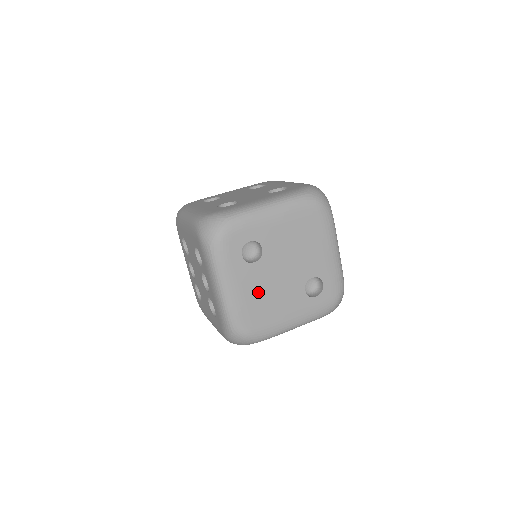
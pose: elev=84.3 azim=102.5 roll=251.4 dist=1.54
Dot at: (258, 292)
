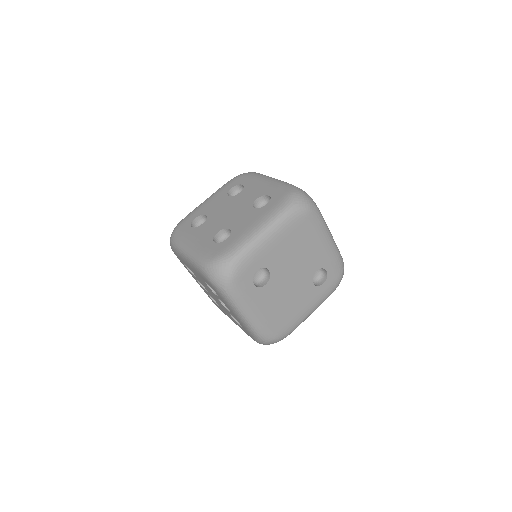
Dot at: (276, 304)
